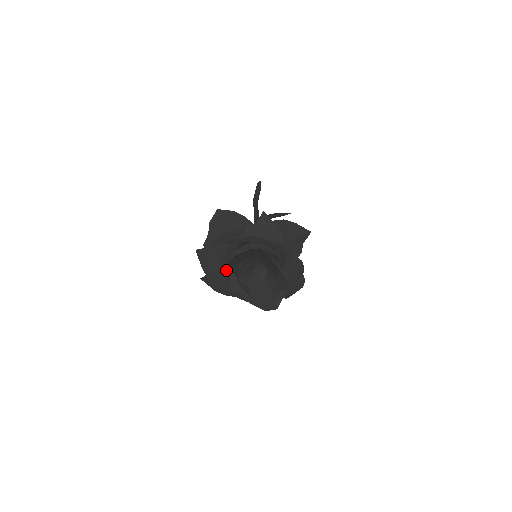
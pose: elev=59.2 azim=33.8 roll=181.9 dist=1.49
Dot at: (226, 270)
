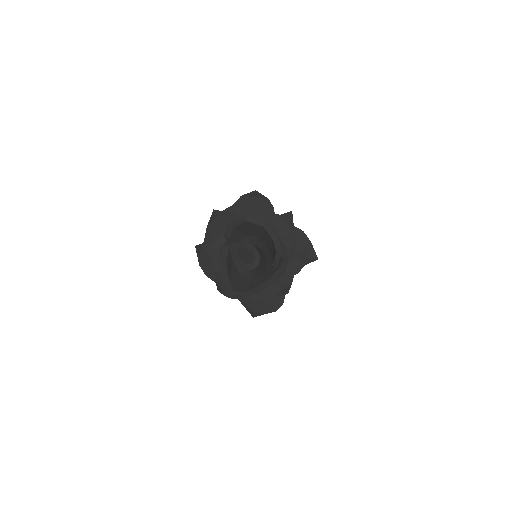
Dot at: (226, 236)
